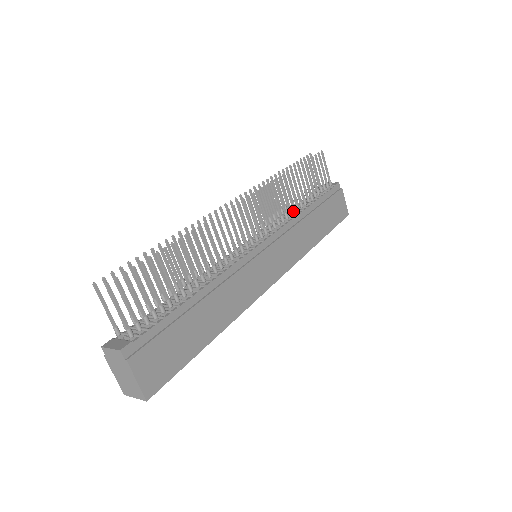
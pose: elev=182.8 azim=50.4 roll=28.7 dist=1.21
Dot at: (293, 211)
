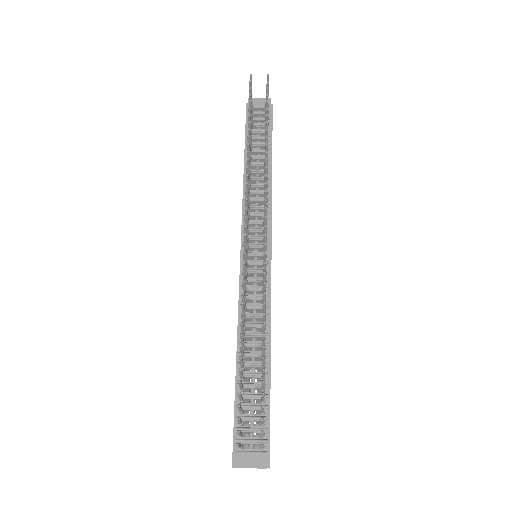
Dot at: occluded
